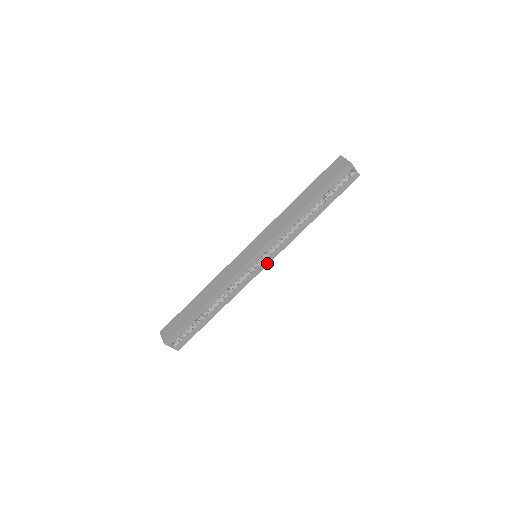
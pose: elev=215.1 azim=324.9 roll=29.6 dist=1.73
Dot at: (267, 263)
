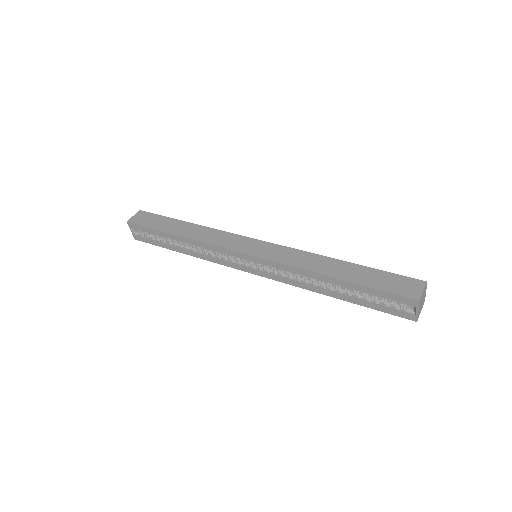
Dot at: (255, 273)
